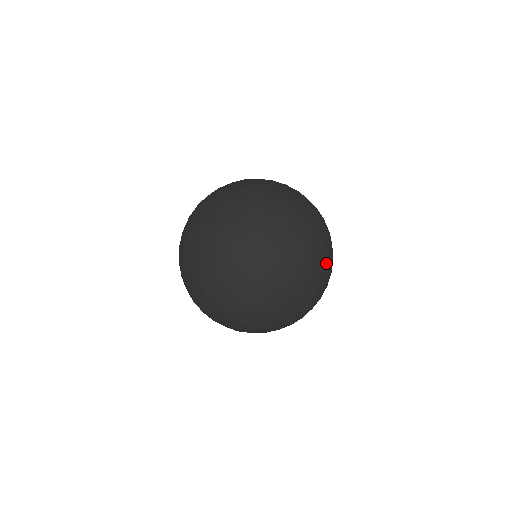
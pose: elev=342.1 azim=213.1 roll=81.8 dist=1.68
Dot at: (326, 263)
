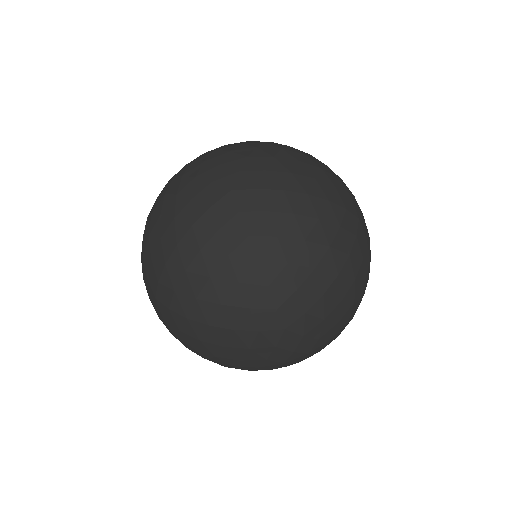
Dot at: occluded
